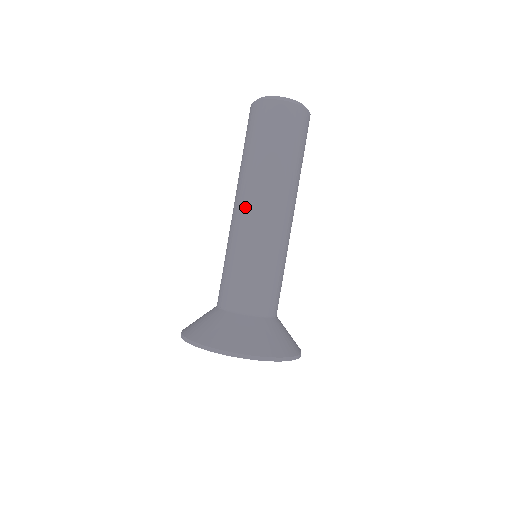
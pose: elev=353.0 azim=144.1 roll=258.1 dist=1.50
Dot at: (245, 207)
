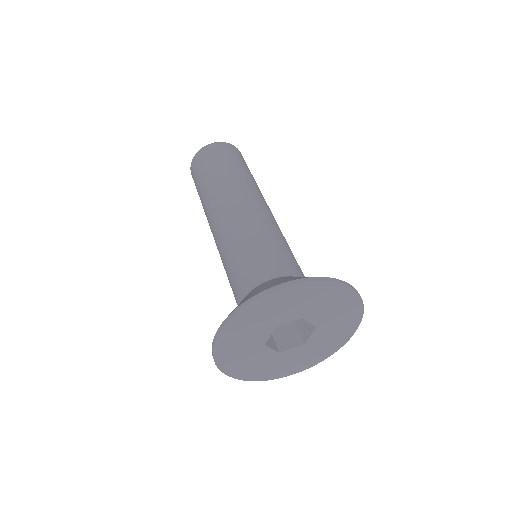
Dot at: (212, 227)
